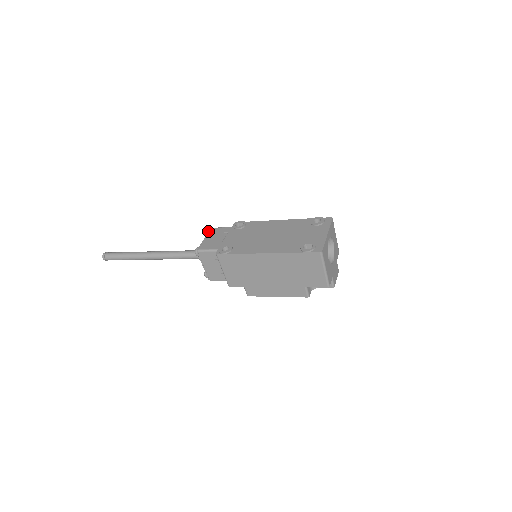
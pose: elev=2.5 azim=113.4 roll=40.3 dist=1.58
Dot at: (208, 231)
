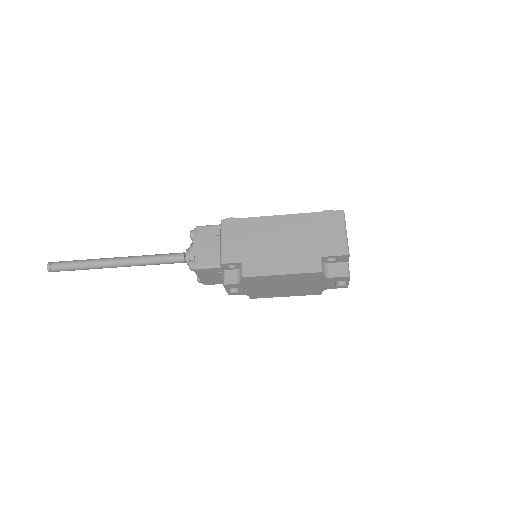
Dot at: occluded
